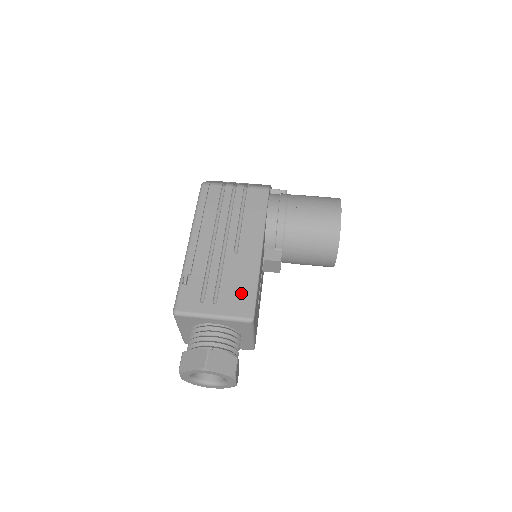
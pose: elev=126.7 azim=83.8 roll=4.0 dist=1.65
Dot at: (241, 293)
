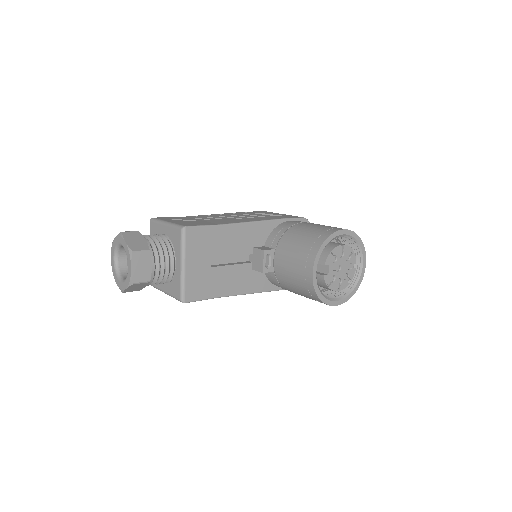
Dot at: (200, 223)
